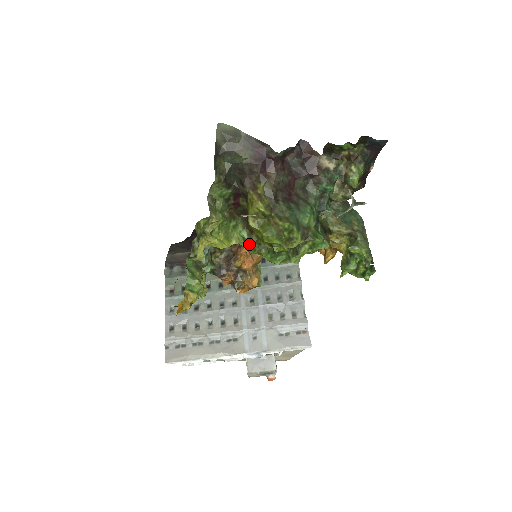
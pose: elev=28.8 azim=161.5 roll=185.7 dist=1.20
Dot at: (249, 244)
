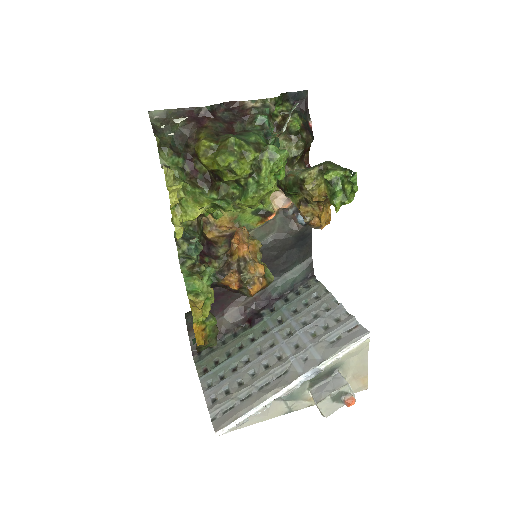
Dot at: (221, 200)
